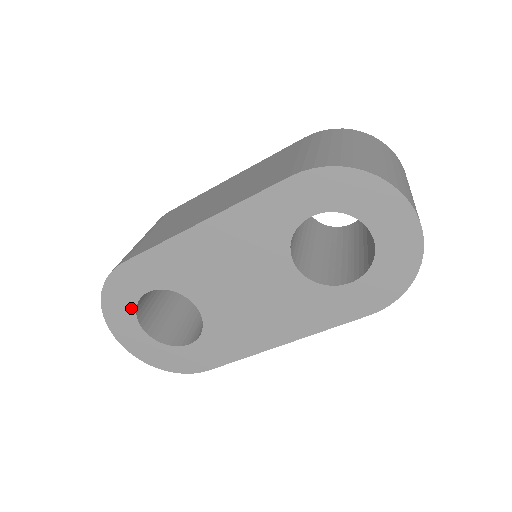
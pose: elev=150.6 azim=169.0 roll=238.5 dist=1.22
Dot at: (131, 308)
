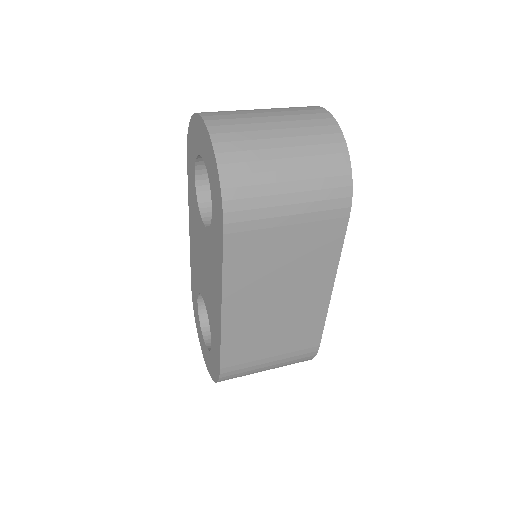
Dot at: (199, 323)
